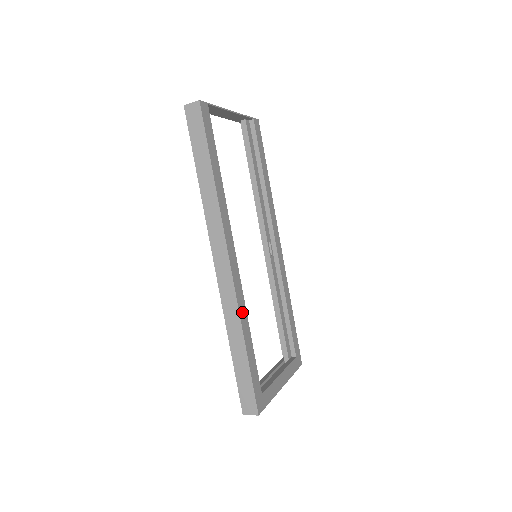
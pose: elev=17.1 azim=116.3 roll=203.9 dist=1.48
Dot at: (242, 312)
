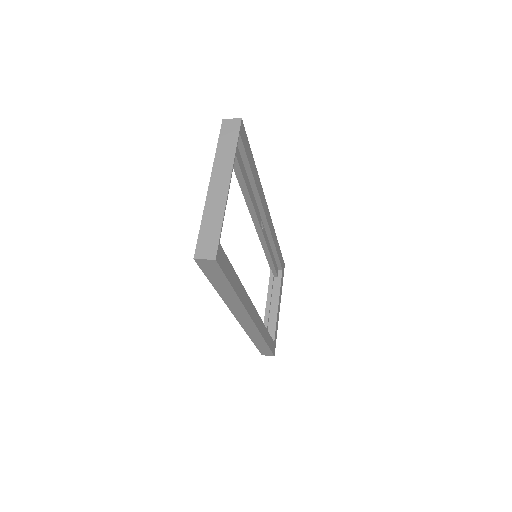
Dot at: (262, 330)
